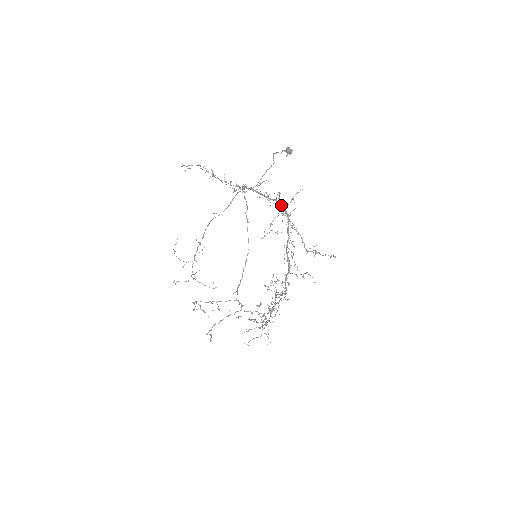
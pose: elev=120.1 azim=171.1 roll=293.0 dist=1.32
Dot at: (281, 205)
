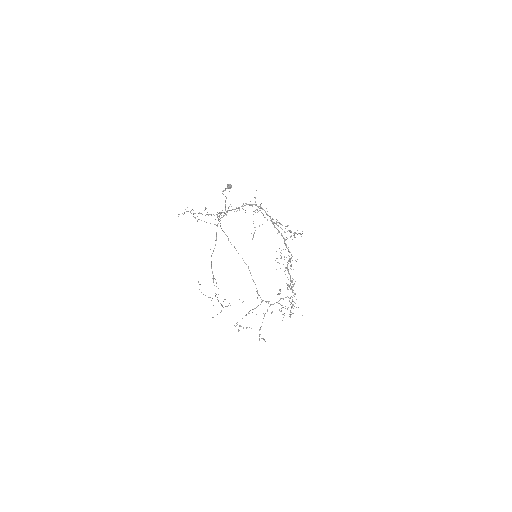
Dot at: (252, 204)
